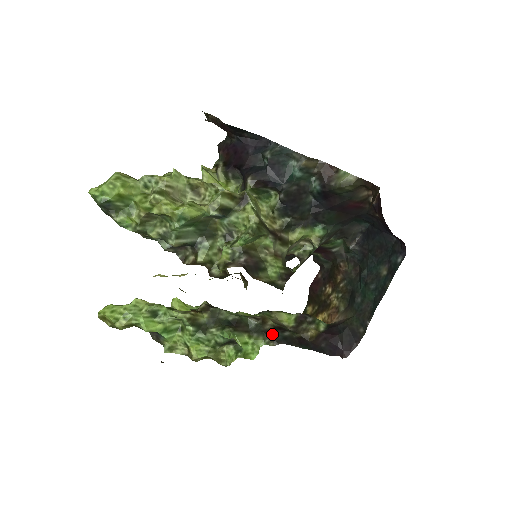
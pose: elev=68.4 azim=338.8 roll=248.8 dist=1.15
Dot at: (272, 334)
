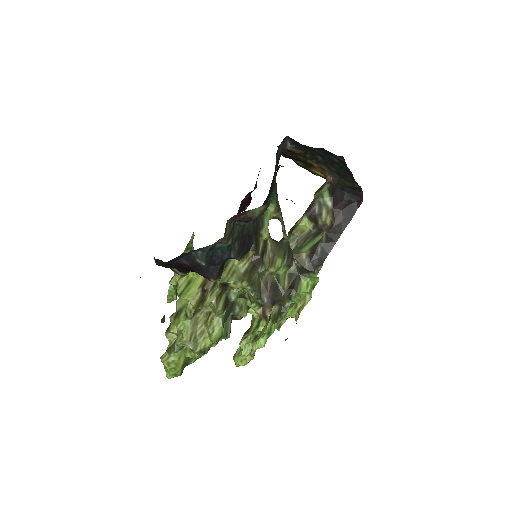
Dot at: (314, 264)
